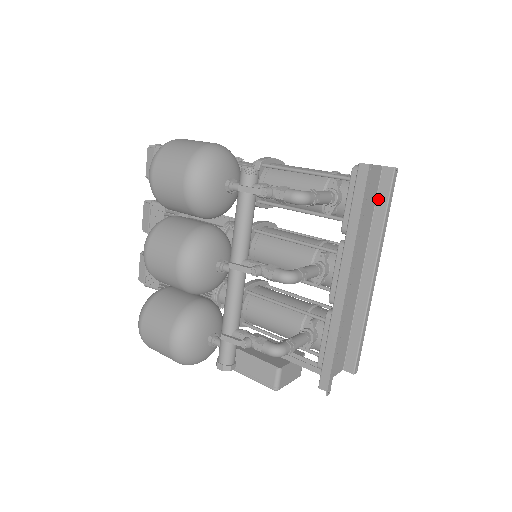
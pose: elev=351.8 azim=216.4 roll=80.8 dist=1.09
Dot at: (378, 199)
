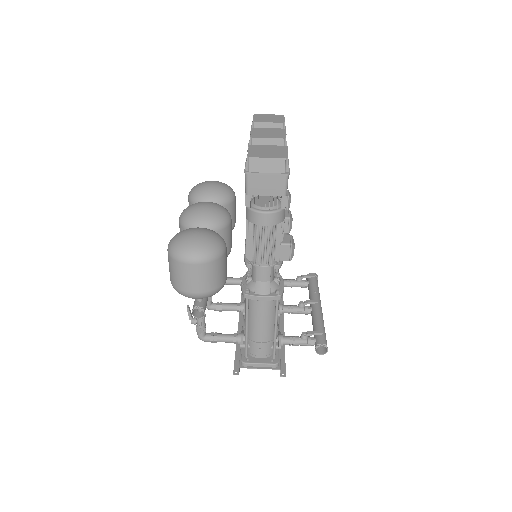
Dot at: occluded
